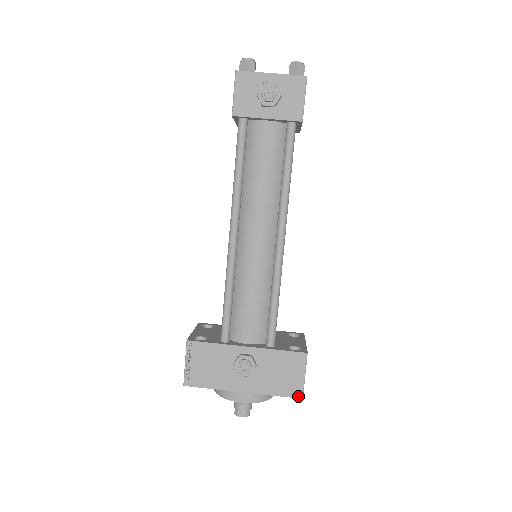
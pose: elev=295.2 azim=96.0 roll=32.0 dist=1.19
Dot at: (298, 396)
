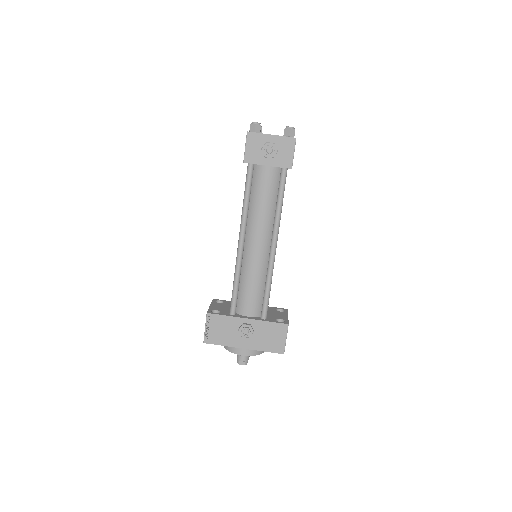
Dot at: (281, 352)
